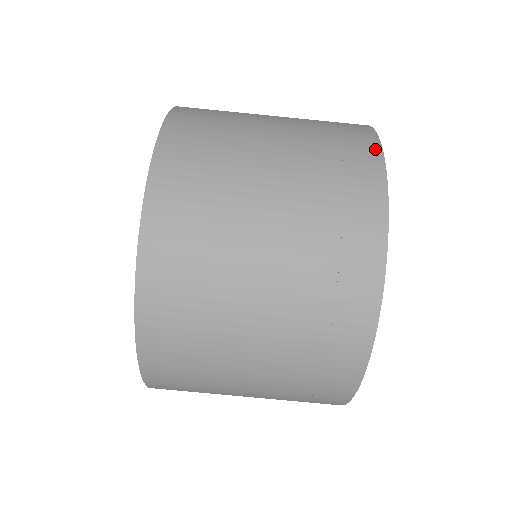
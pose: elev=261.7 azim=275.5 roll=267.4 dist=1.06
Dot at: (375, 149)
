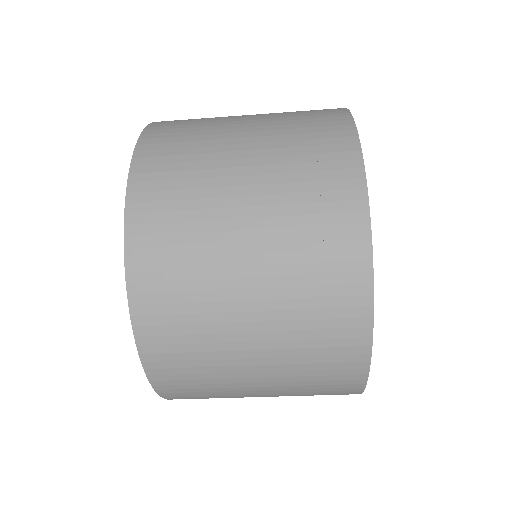
Dot at: (364, 282)
